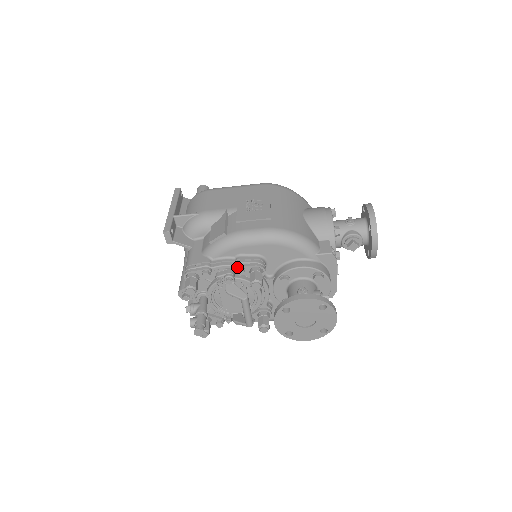
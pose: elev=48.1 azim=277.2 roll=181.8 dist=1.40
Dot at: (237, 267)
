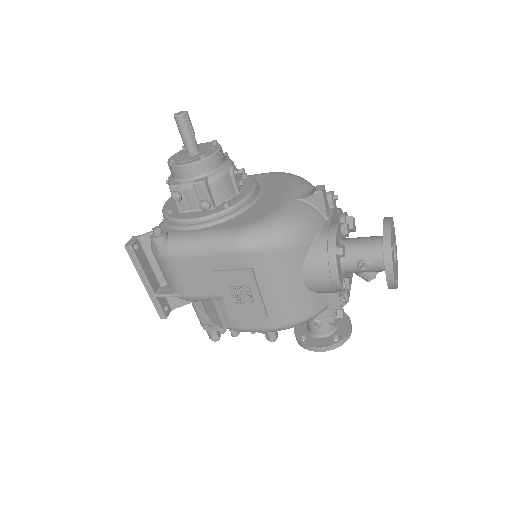
Dot at: occluded
